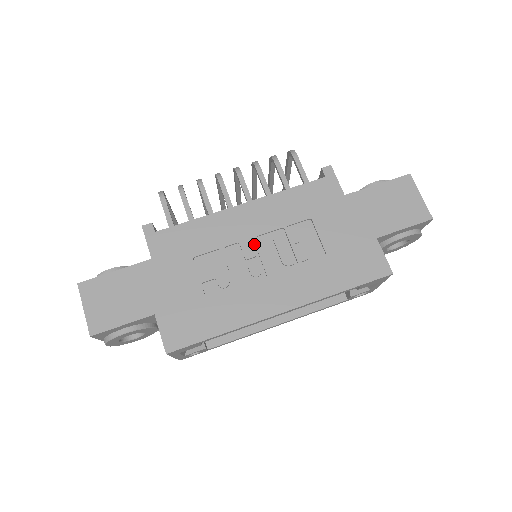
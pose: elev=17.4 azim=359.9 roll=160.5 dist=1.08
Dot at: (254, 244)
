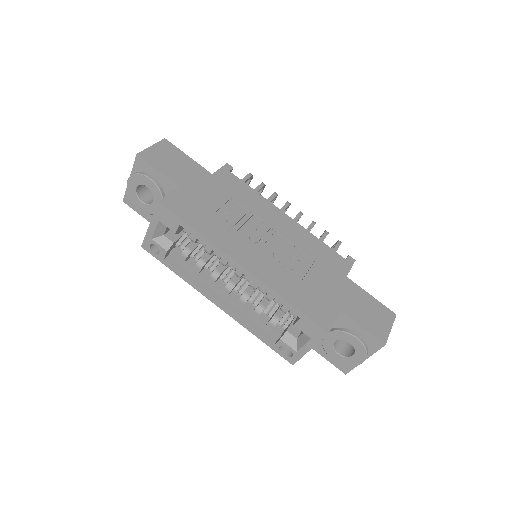
Dot at: (270, 232)
